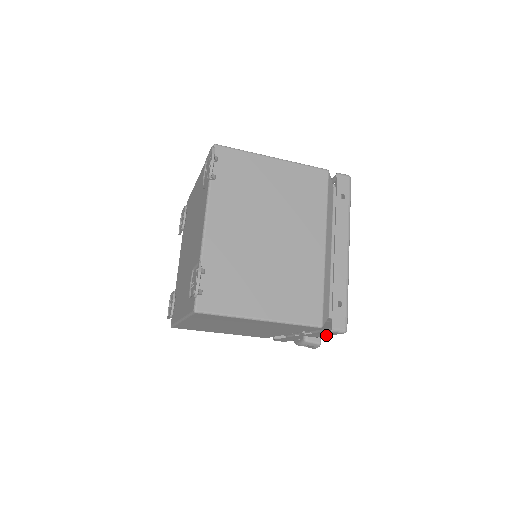
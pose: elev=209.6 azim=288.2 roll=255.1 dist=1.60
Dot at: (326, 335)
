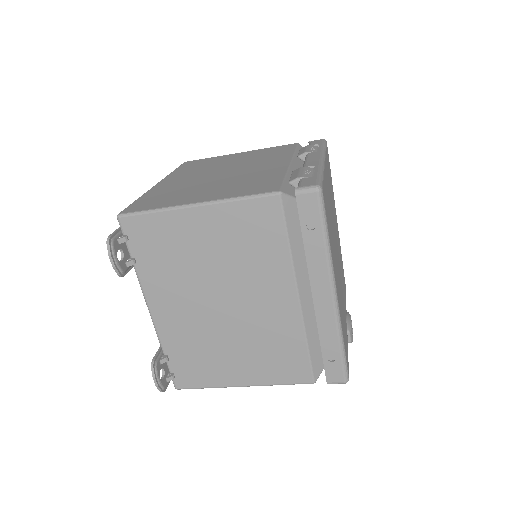
Dot at: occluded
